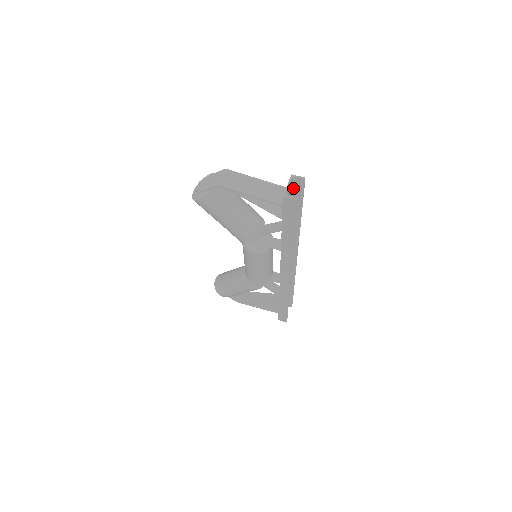
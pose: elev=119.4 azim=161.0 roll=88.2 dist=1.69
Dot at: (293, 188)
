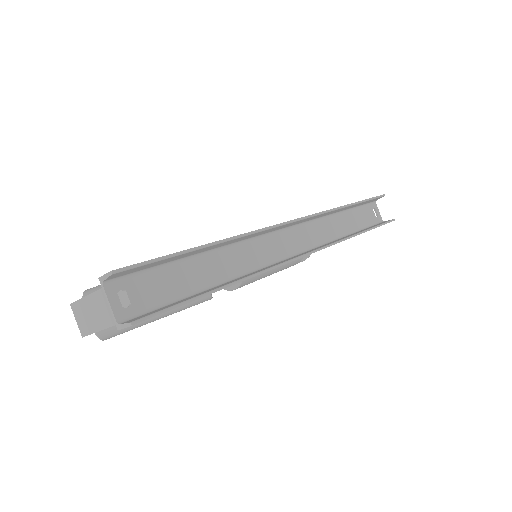
Dot at: (132, 273)
